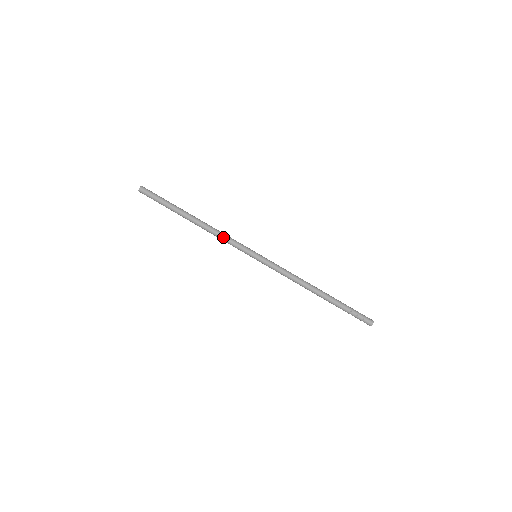
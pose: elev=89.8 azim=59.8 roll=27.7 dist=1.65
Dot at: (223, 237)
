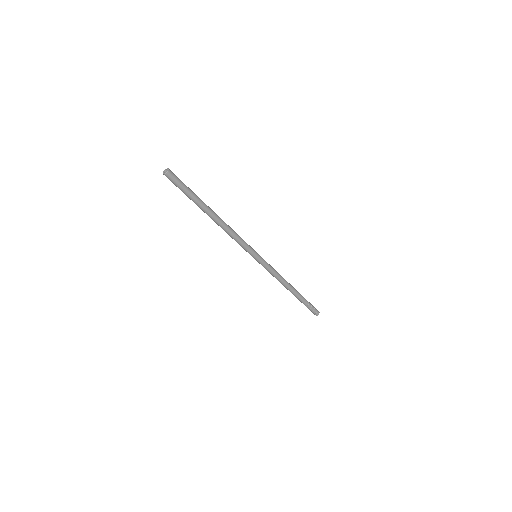
Dot at: (232, 238)
